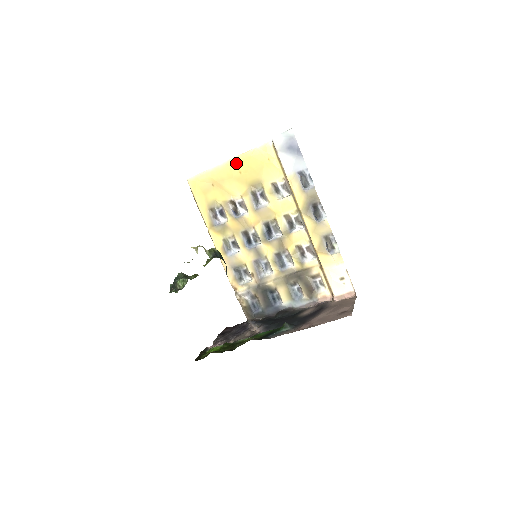
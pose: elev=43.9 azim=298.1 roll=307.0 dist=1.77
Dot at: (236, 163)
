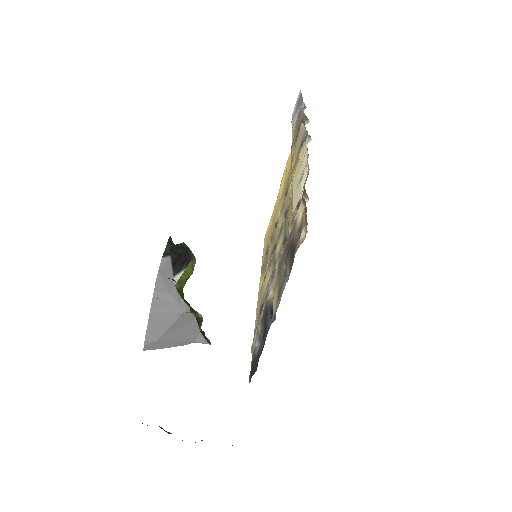
Dot at: (282, 181)
